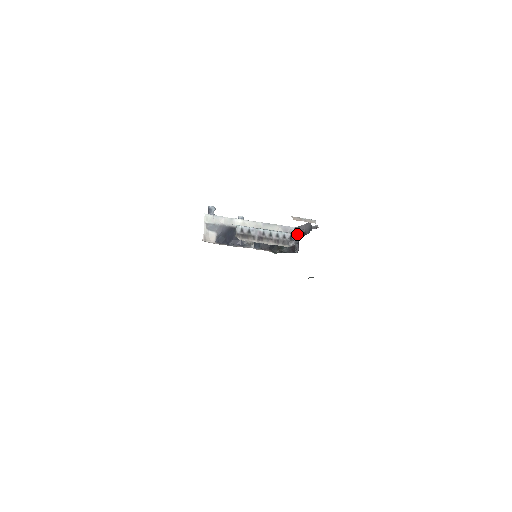
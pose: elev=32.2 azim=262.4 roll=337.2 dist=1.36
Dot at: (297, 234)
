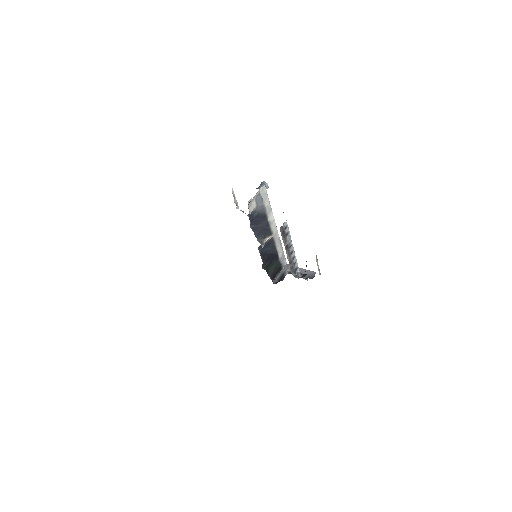
Dot at: (299, 271)
